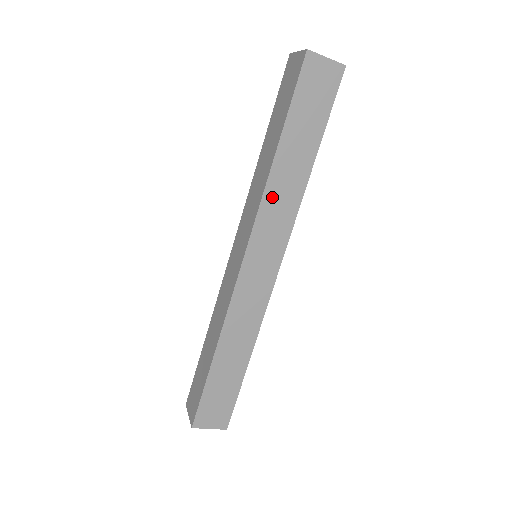
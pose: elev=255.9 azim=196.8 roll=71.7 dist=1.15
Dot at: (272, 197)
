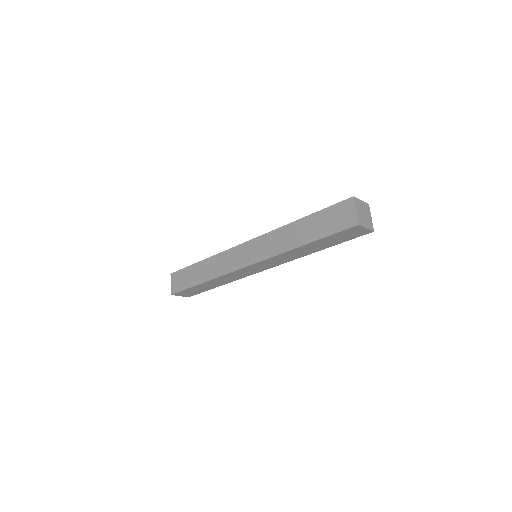
Dot at: (284, 255)
